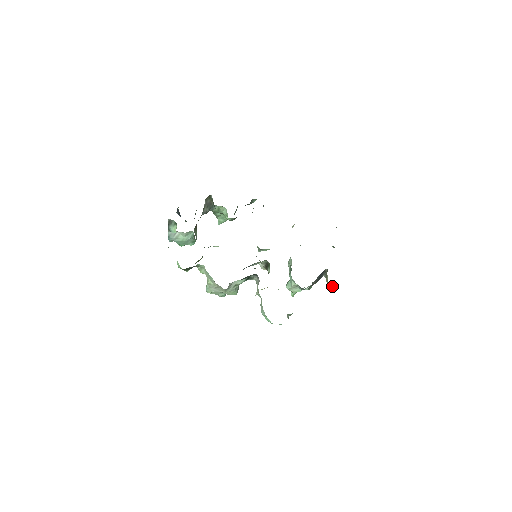
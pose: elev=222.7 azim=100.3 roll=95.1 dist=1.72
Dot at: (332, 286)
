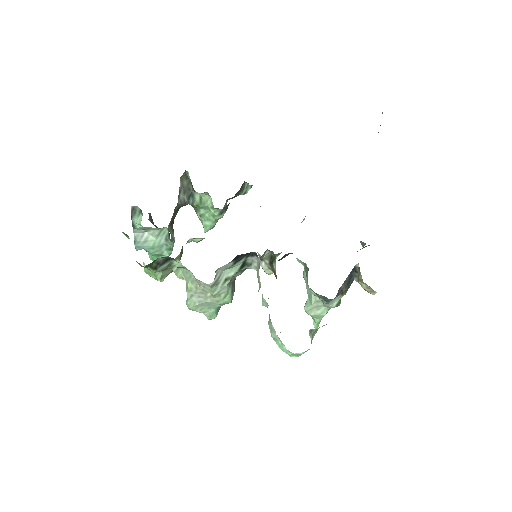
Dot at: (369, 287)
